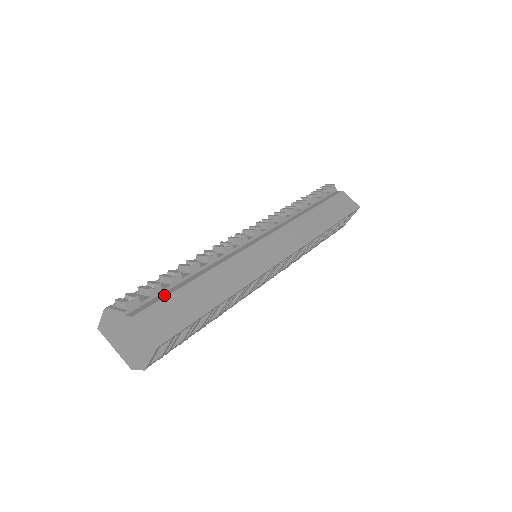
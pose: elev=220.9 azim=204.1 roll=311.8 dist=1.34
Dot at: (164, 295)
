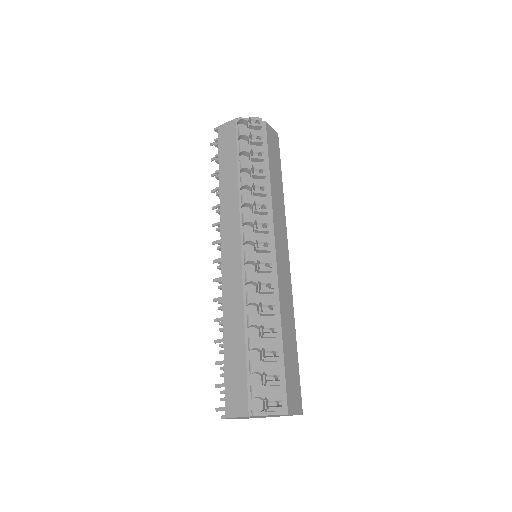
Dot at: (282, 376)
